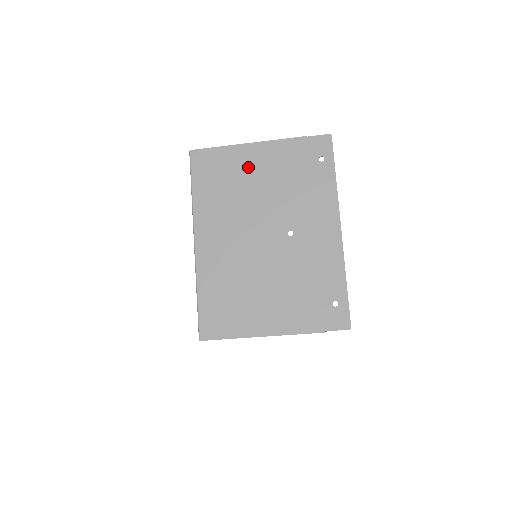
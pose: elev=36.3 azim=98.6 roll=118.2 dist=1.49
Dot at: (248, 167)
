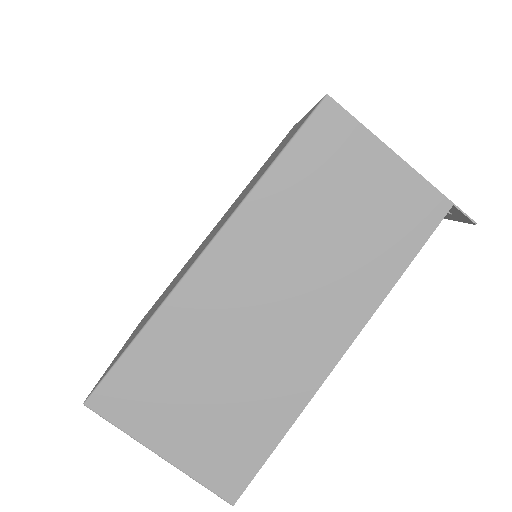
Dot at: occluded
